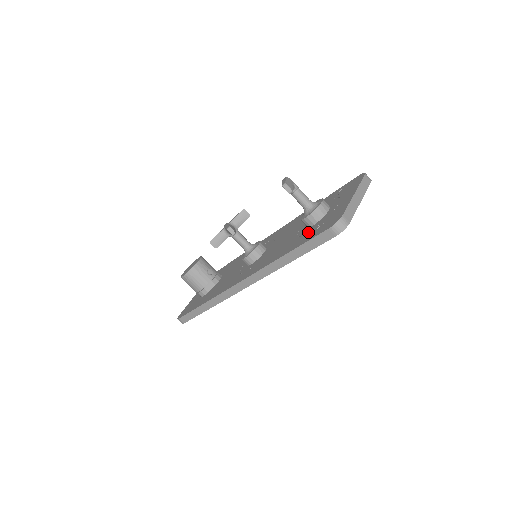
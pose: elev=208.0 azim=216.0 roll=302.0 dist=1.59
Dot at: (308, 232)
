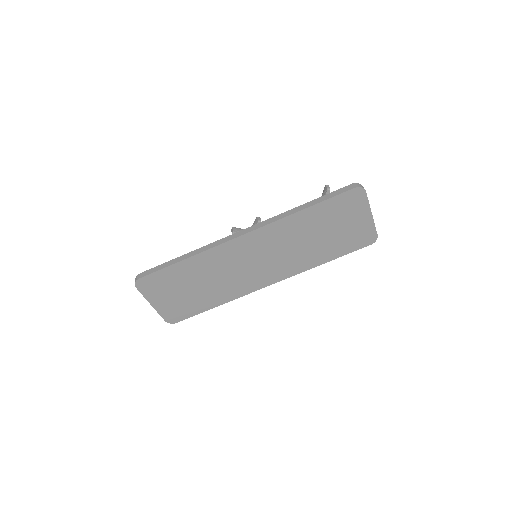
Dot at: occluded
